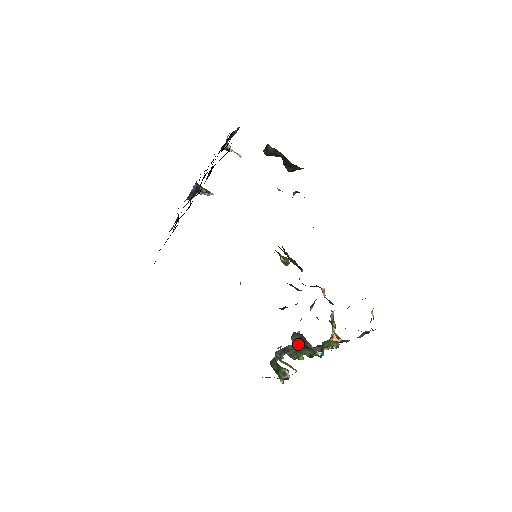
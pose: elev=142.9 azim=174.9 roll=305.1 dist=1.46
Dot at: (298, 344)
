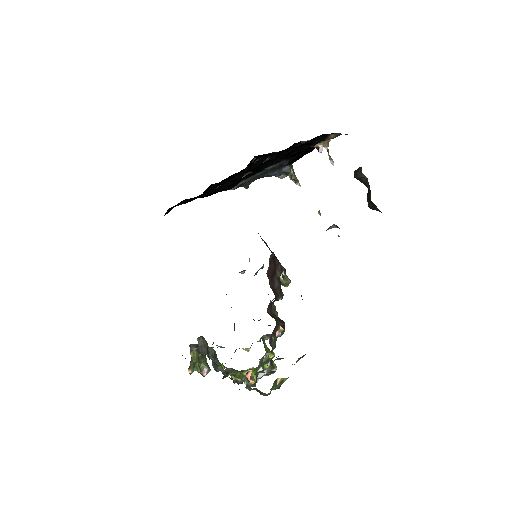
Dot at: (203, 349)
